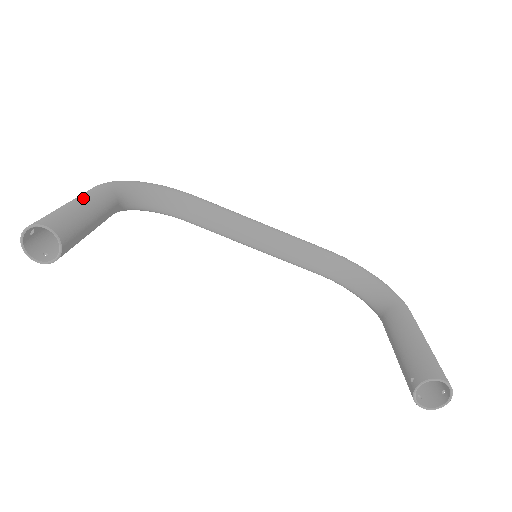
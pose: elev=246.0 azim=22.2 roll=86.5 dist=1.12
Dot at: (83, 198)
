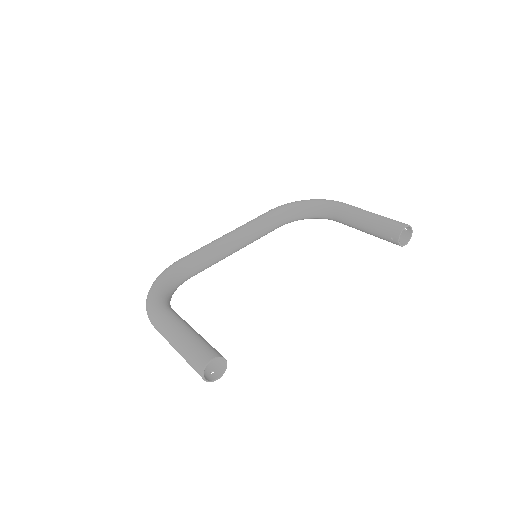
Dot at: (176, 329)
